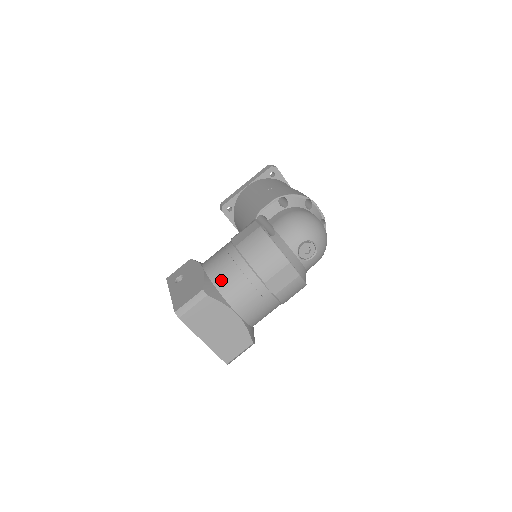
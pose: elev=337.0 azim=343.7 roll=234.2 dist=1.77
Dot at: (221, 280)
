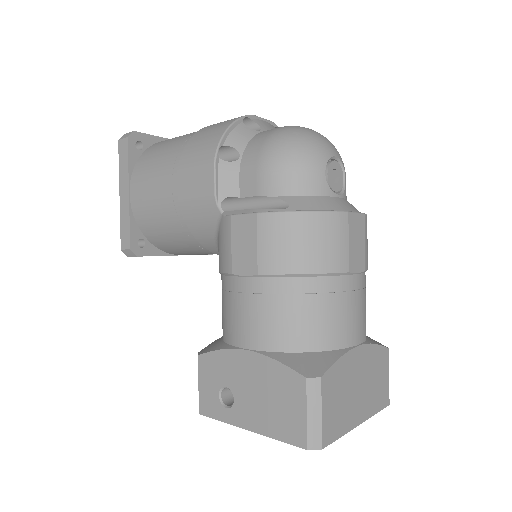
Dot at: (299, 336)
